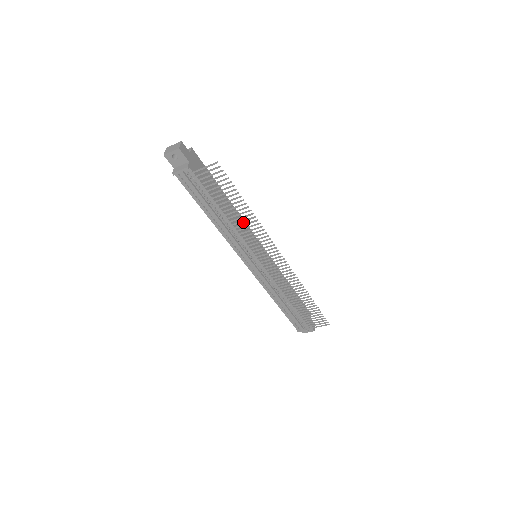
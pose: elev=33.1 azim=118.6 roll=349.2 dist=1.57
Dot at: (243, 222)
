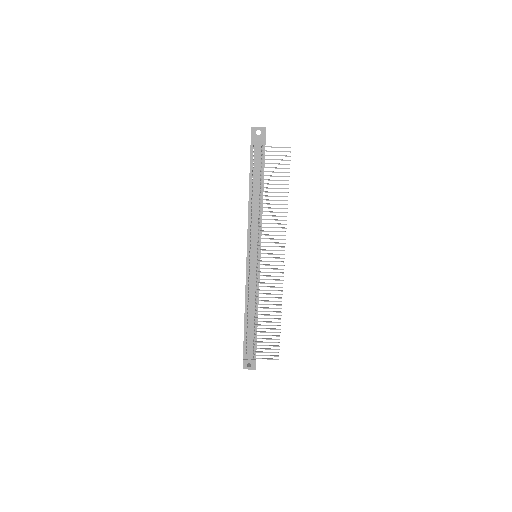
Dot at: occluded
